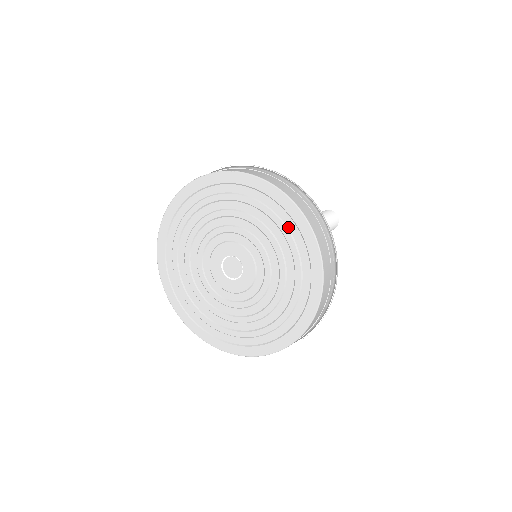
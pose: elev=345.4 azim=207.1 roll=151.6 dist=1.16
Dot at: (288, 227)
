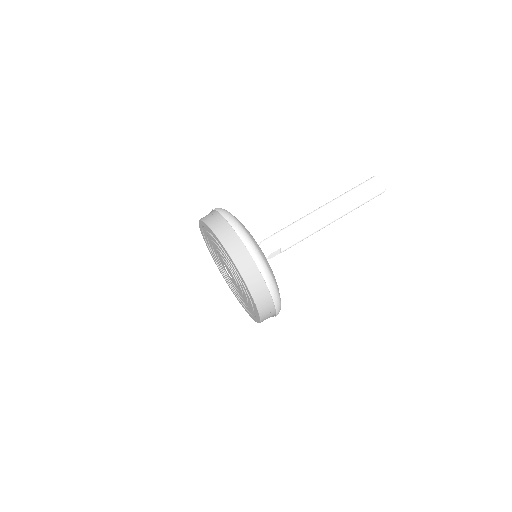
Dot at: (252, 312)
